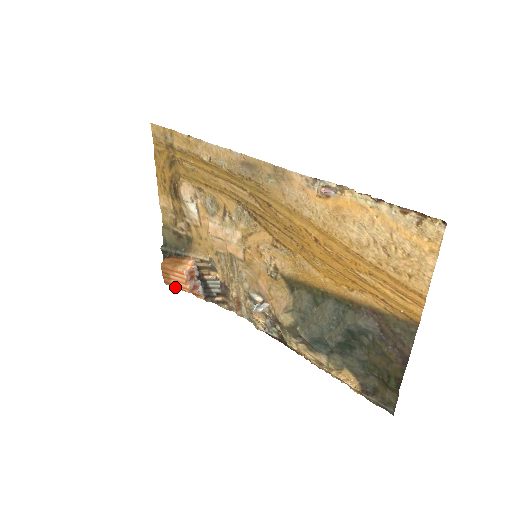
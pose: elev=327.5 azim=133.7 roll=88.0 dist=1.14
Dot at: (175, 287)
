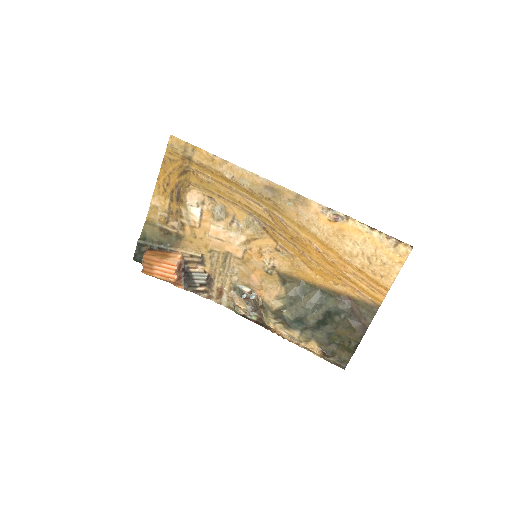
Dot at: (157, 277)
